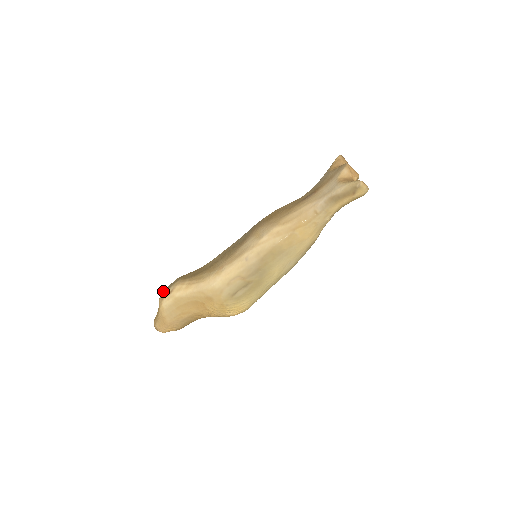
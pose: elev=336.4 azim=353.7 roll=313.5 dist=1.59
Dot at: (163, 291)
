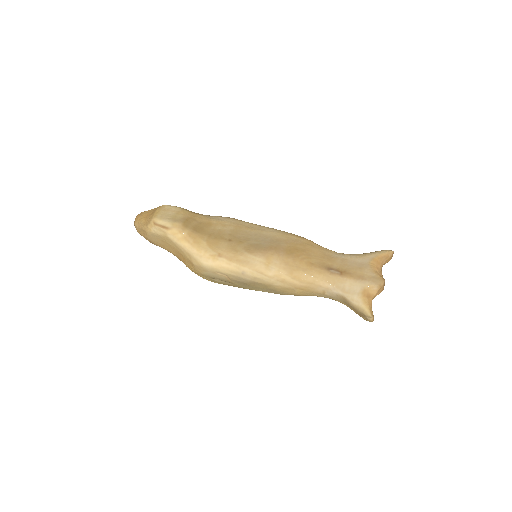
Dot at: (161, 210)
